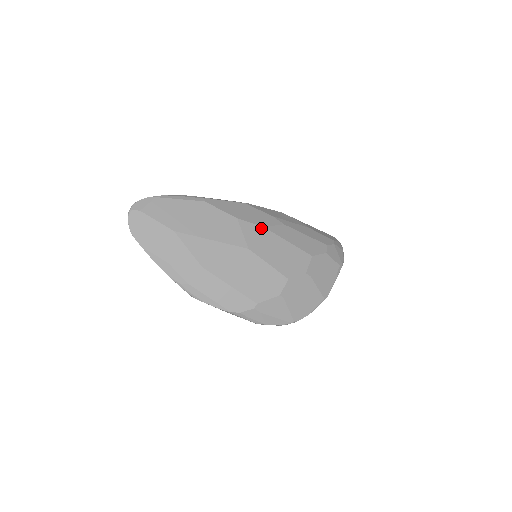
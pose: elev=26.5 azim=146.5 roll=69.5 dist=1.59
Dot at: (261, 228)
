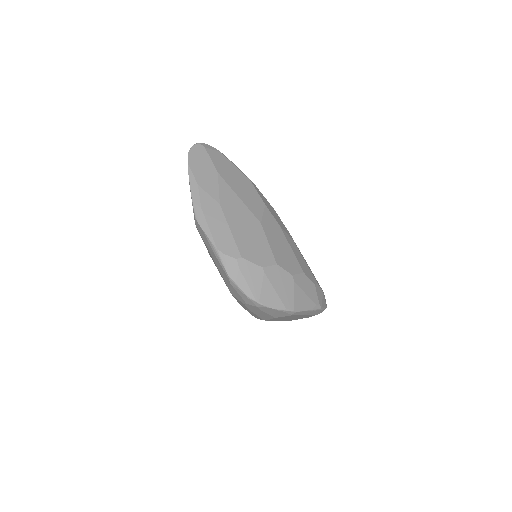
Dot at: (278, 224)
